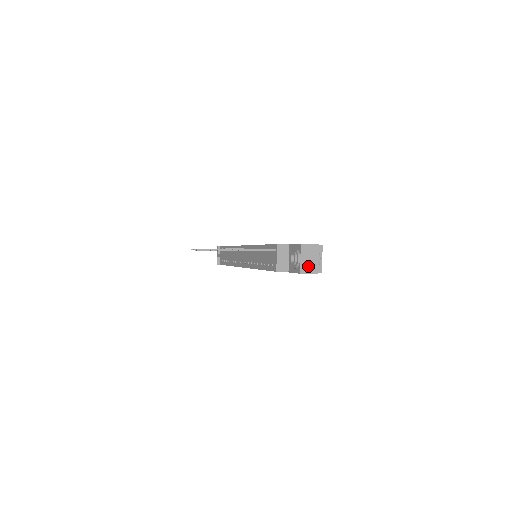
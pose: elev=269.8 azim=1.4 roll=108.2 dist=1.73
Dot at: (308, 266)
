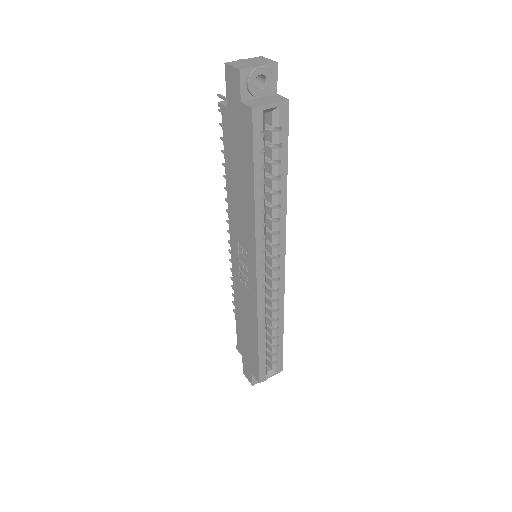
Dot at: (241, 64)
